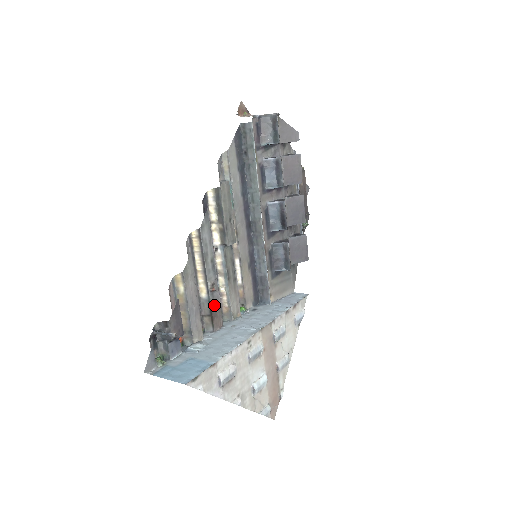
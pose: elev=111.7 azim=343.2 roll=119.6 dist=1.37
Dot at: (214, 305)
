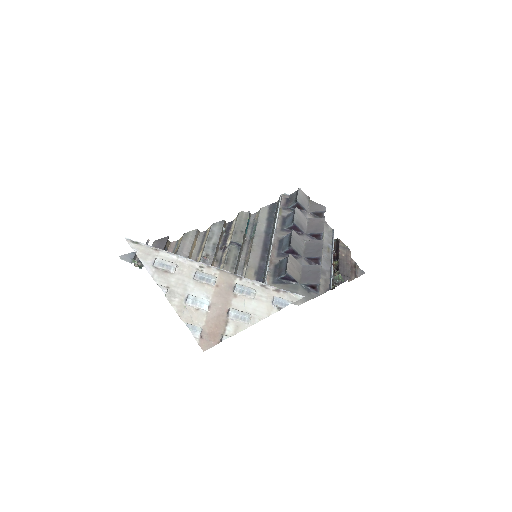
Dot at: occluded
